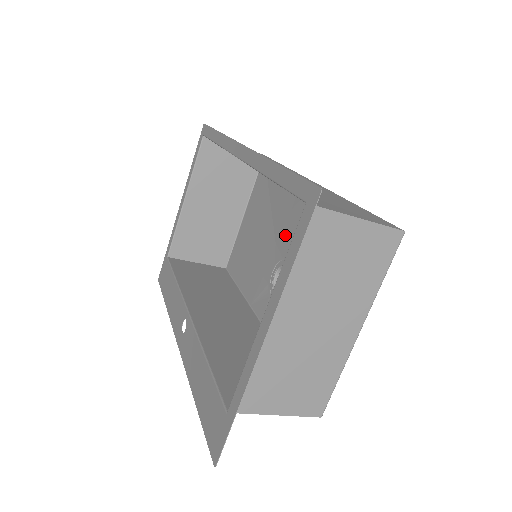
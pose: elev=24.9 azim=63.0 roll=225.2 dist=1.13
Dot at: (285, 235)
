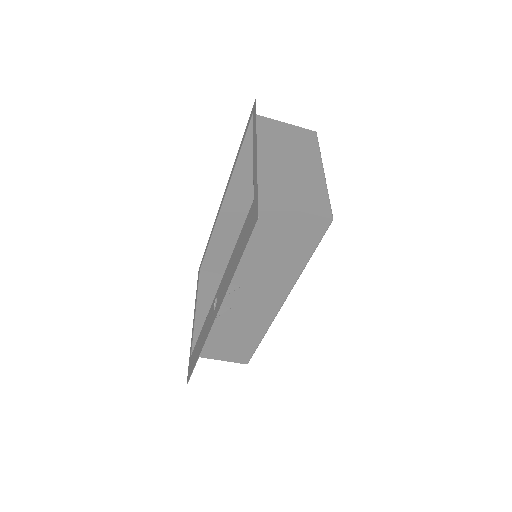
Dot at: occluded
